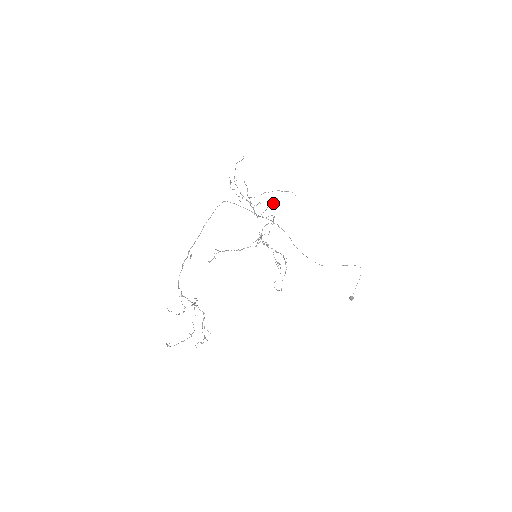
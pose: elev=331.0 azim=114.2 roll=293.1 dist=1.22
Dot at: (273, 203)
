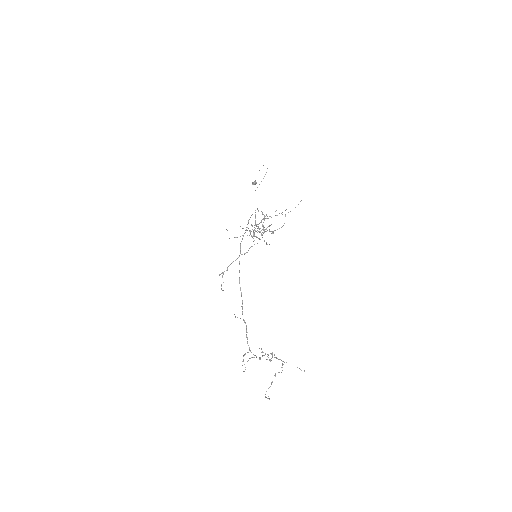
Dot at: occluded
